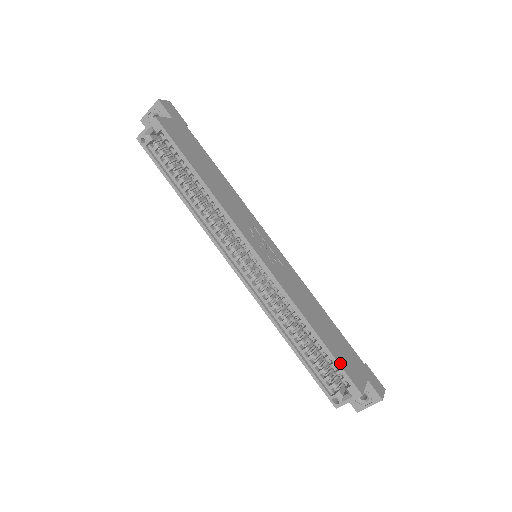
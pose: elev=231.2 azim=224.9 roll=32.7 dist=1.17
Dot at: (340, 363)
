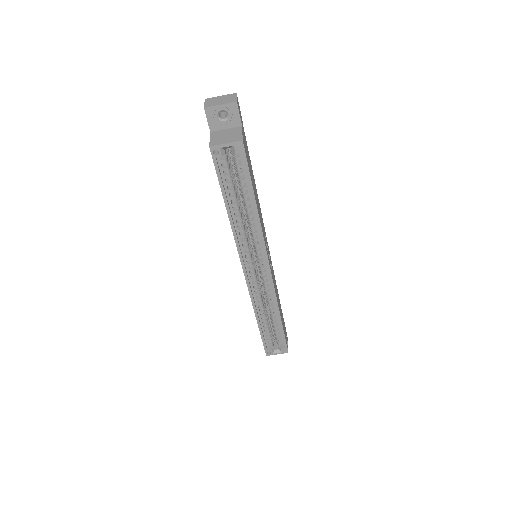
Dot at: occluded
